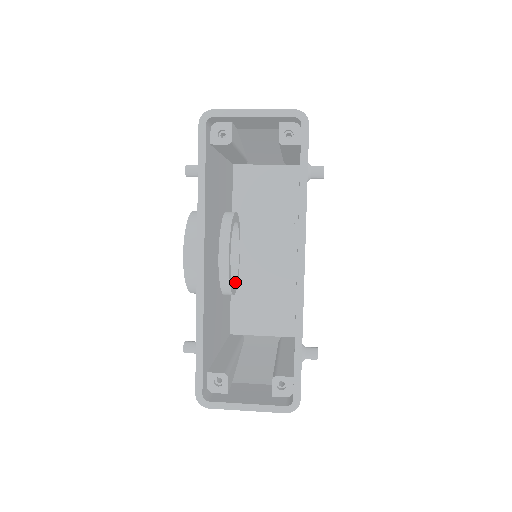
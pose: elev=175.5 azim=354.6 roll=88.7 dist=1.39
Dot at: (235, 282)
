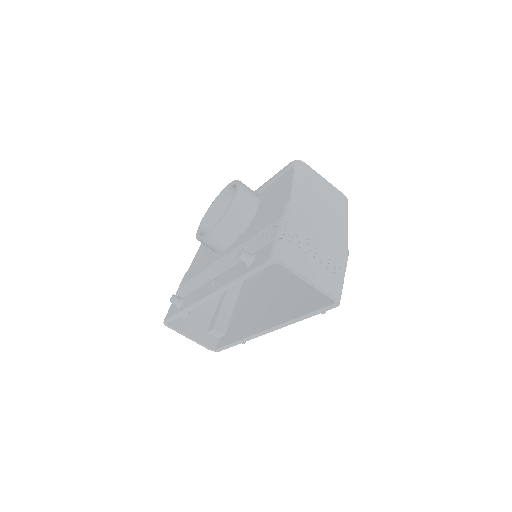
Dot at: occluded
